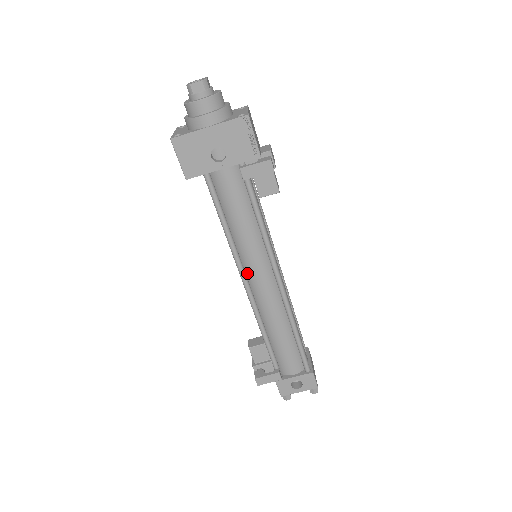
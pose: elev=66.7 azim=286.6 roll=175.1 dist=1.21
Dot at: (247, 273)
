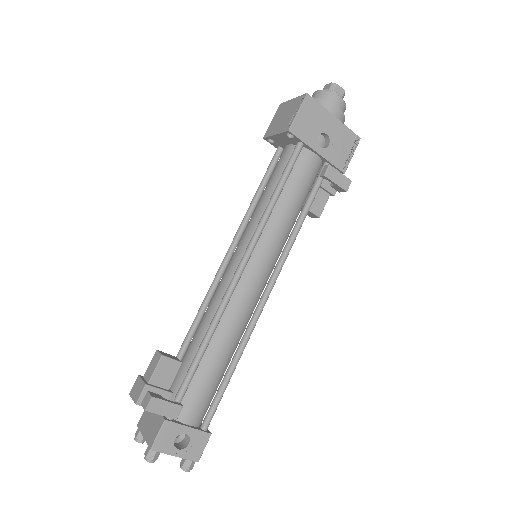
Dot at: (248, 260)
